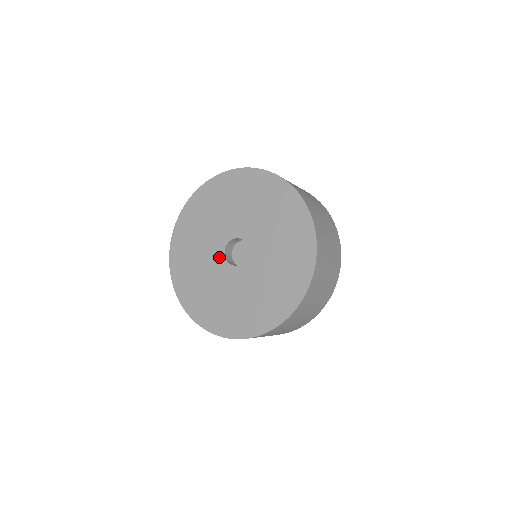
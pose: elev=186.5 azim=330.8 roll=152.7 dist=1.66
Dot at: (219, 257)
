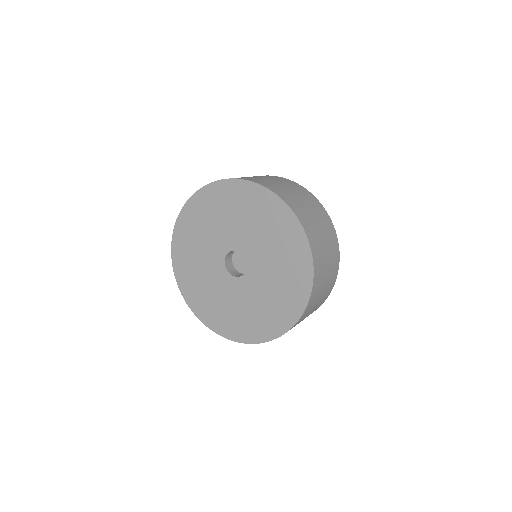
Dot at: (227, 279)
